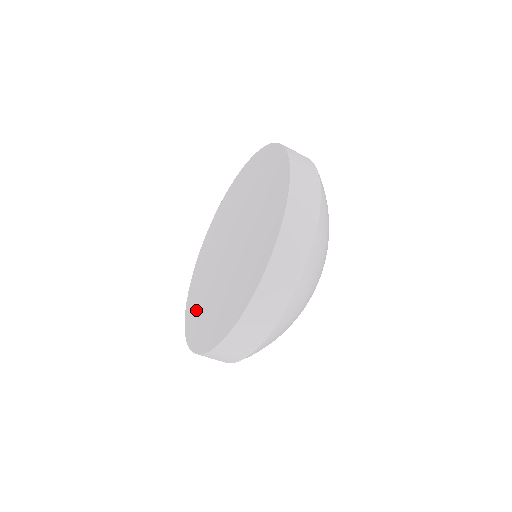
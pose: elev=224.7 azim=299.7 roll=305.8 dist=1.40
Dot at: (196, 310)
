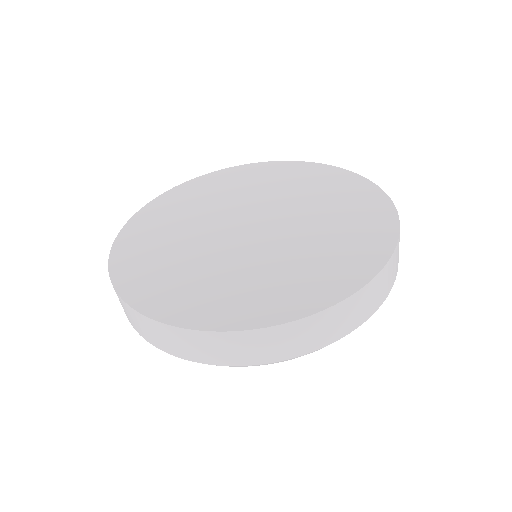
Dot at: (162, 218)
